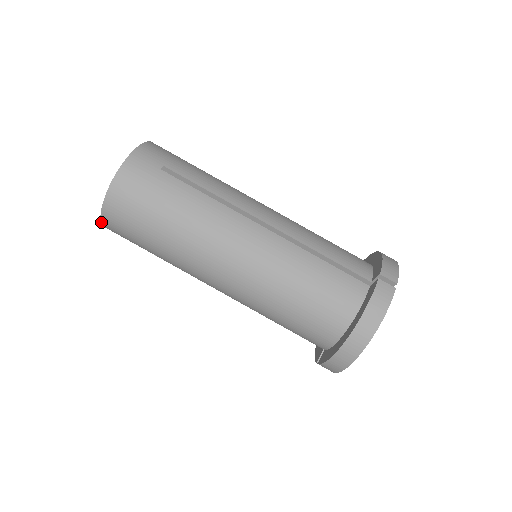
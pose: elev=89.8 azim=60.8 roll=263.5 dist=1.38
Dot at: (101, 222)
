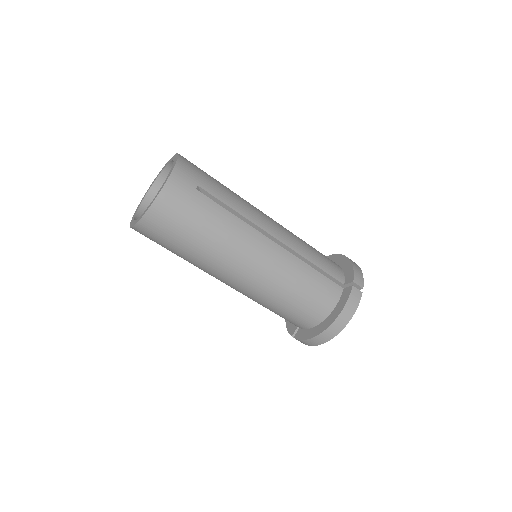
Dot at: (133, 227)
